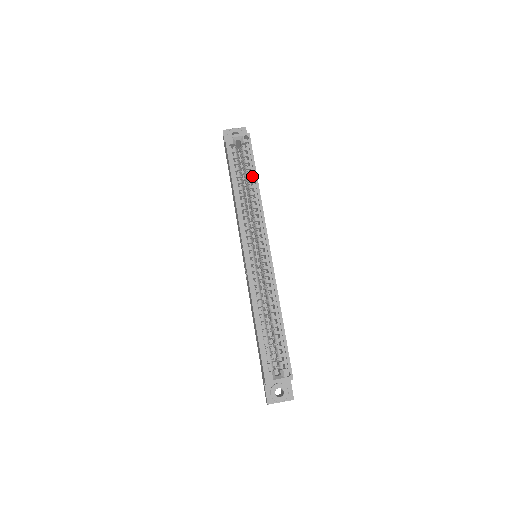
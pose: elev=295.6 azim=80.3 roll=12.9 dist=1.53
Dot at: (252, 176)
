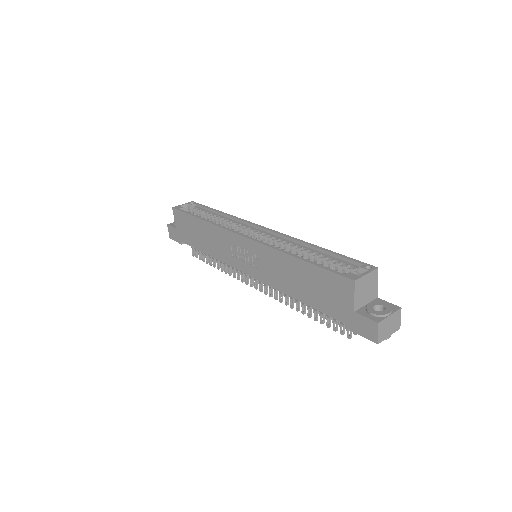
Dot at: (213, 213)
